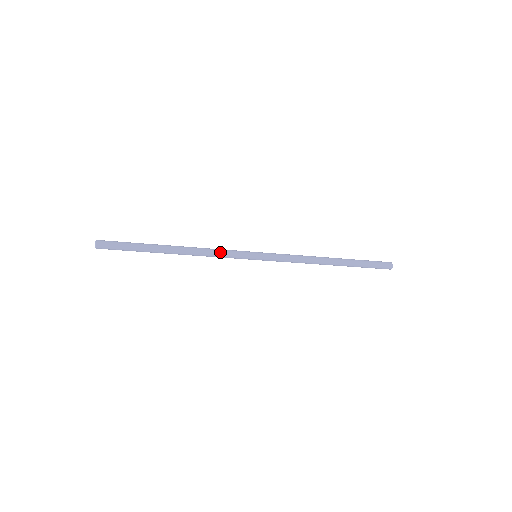
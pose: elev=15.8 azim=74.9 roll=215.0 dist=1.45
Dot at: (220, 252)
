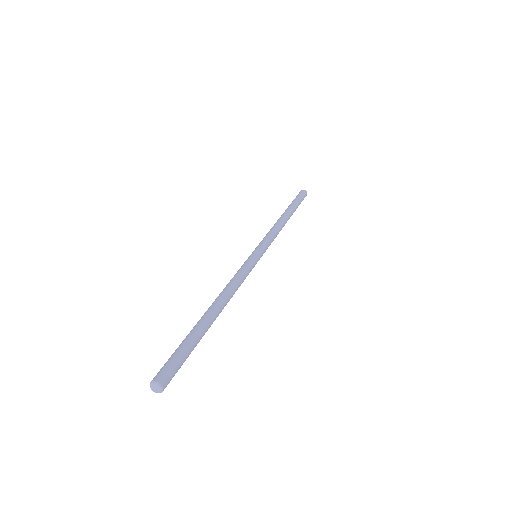
Dot at: occluded
